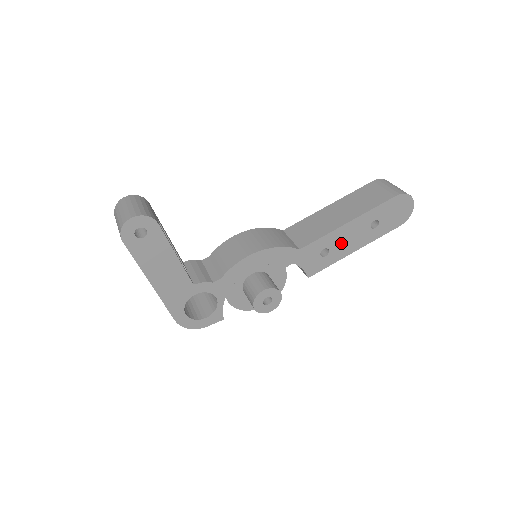
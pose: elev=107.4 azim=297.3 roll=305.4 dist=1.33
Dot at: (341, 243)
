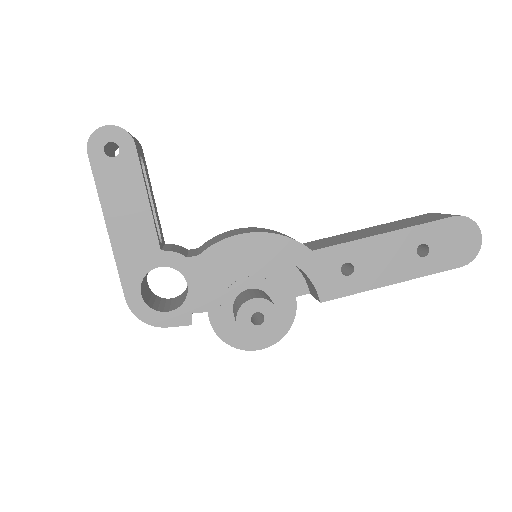
Dot at: (372, 263)
